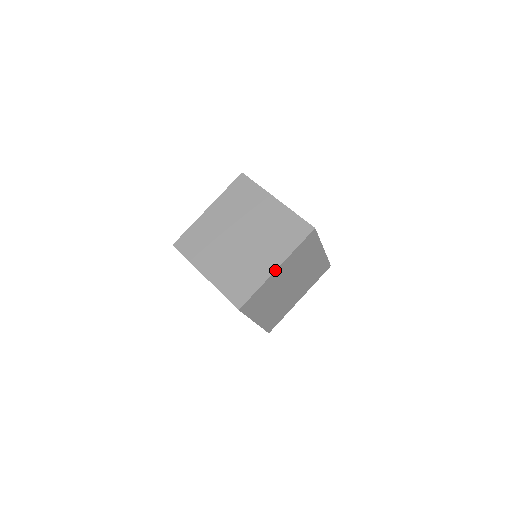
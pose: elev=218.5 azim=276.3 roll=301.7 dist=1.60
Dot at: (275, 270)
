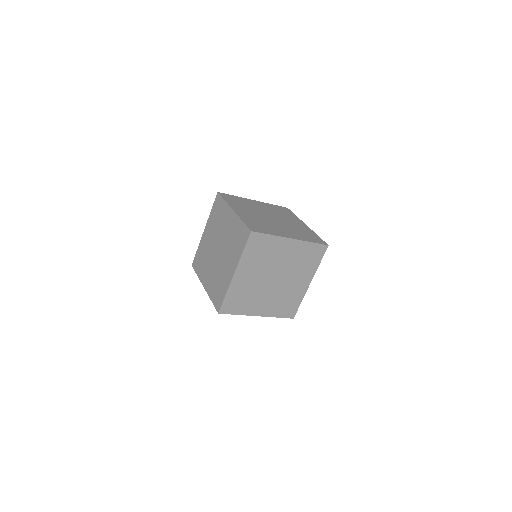
Dot at: (233, 275)
